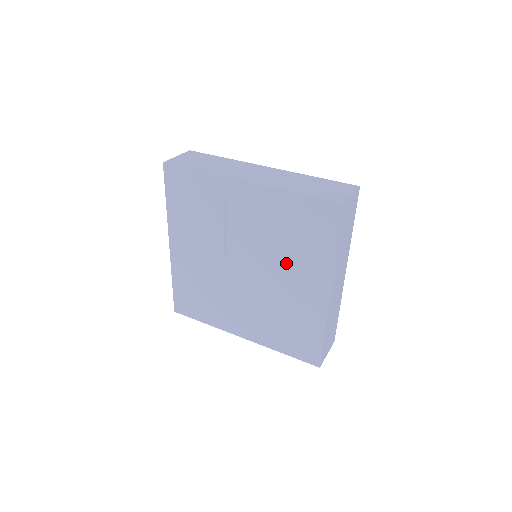
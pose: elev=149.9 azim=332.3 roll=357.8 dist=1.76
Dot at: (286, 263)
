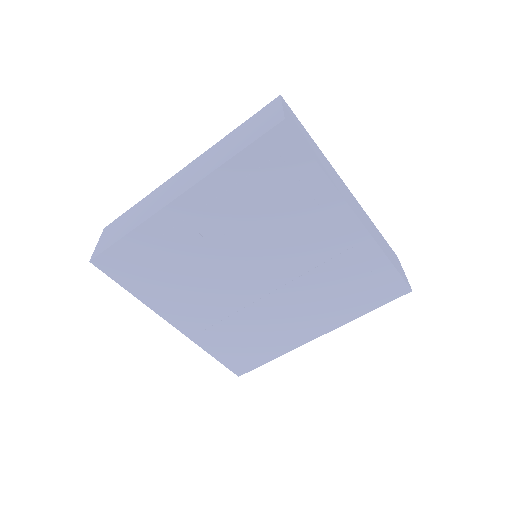
Dot at: (309, 298)
